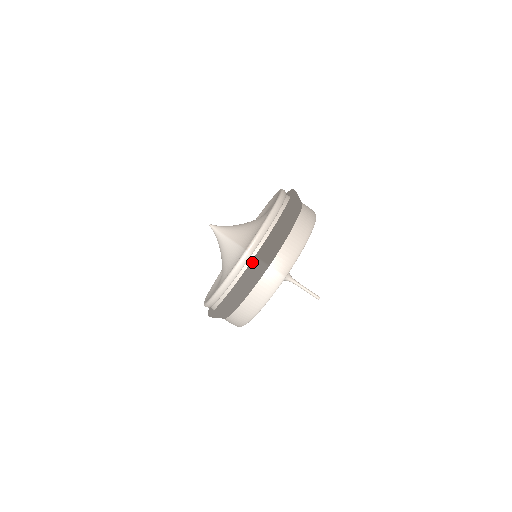
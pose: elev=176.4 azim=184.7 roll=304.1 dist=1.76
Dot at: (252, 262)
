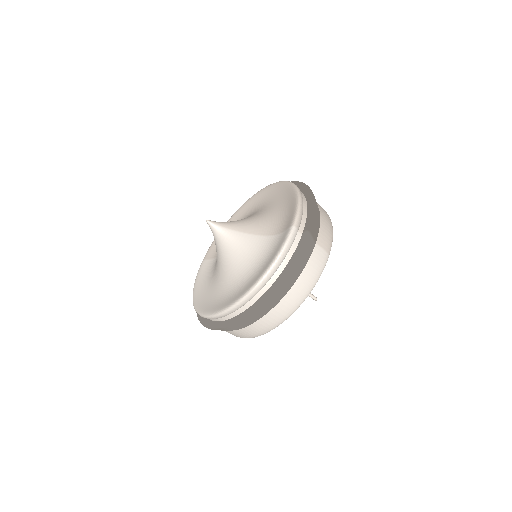
Dot at: (306, 236)
